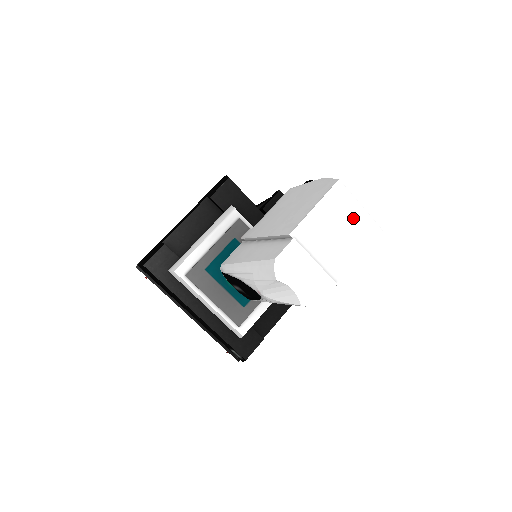
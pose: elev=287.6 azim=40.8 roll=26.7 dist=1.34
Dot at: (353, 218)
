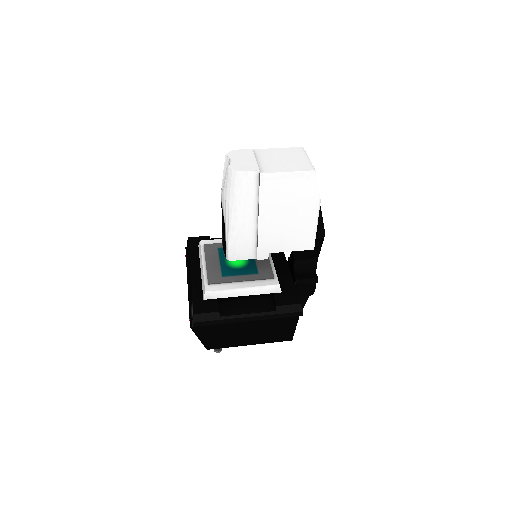
Dot at: (298, 159)
